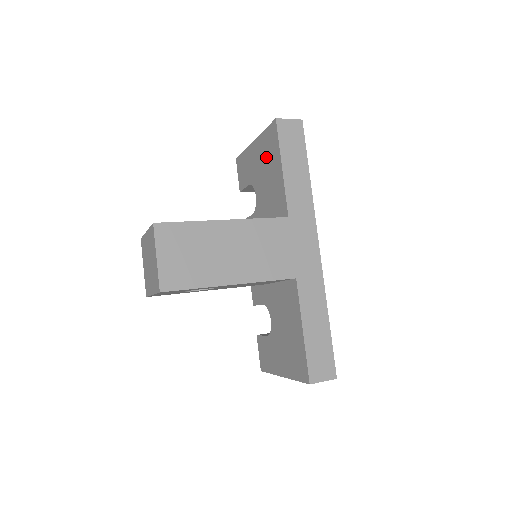
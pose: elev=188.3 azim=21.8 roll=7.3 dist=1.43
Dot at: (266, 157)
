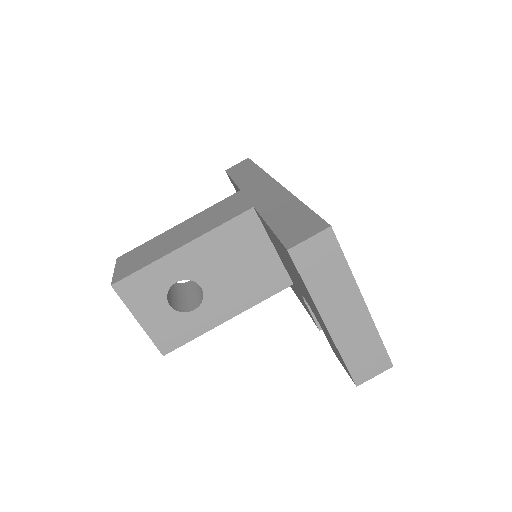
Dot at: occluded
